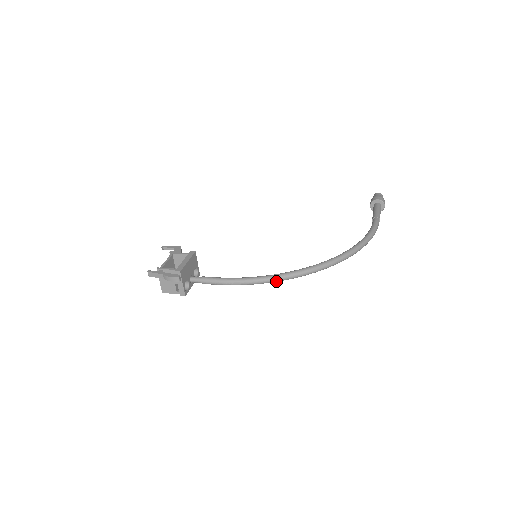
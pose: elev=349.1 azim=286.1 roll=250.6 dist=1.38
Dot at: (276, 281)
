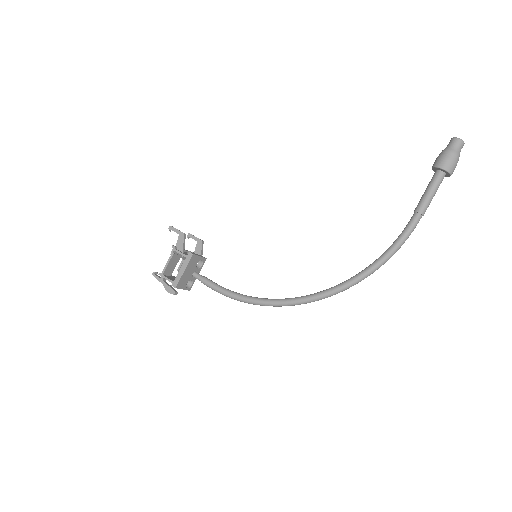
Dot at: (264, 305)
